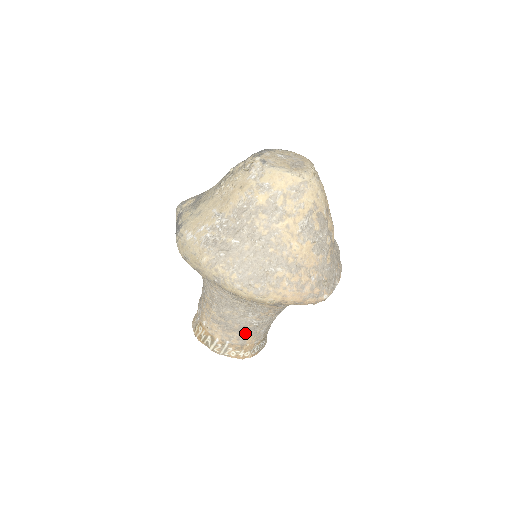
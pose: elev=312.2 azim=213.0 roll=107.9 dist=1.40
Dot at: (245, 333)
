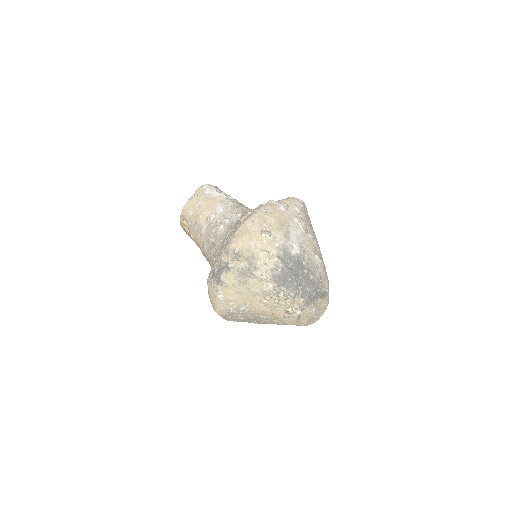
Dot at: occluded
